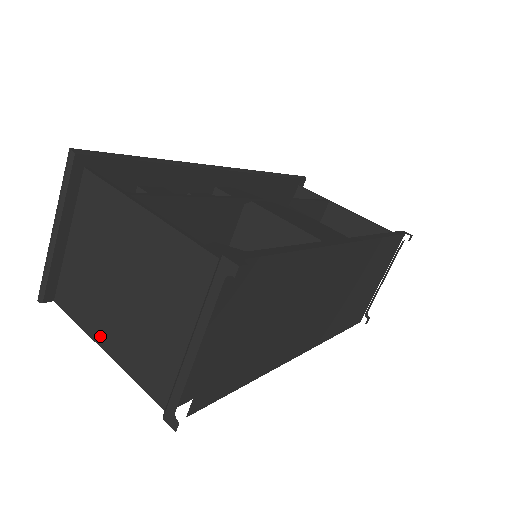
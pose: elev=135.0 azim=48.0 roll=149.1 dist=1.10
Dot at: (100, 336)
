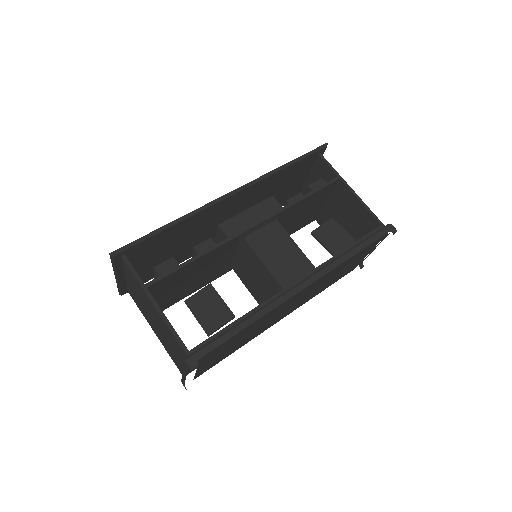
Dot at: (152, 327)
